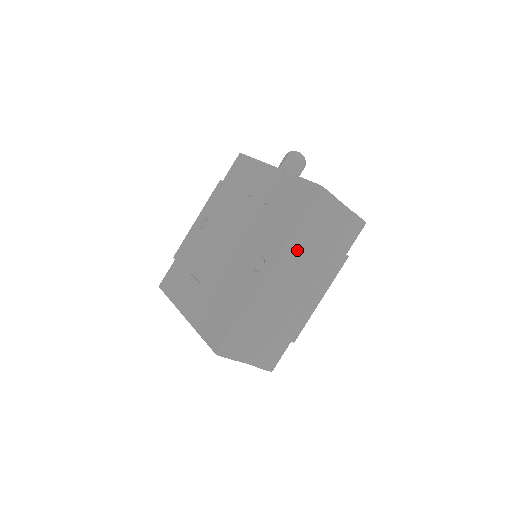
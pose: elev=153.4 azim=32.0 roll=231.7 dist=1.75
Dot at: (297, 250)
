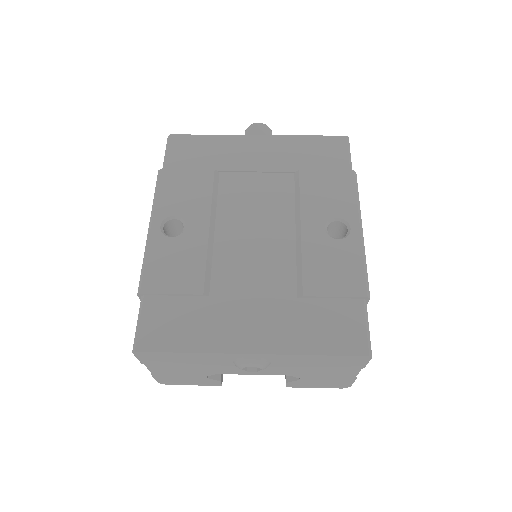
Dot at: occluded
